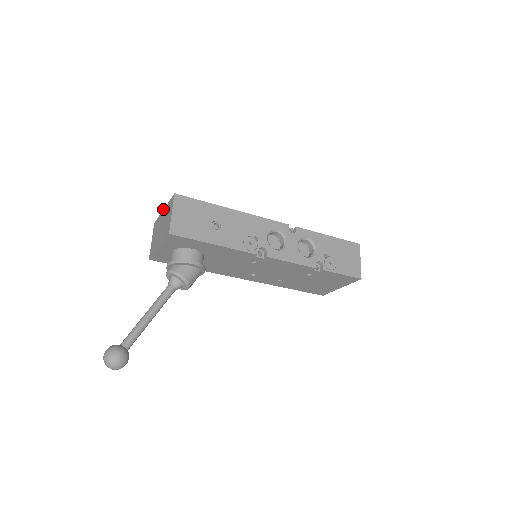
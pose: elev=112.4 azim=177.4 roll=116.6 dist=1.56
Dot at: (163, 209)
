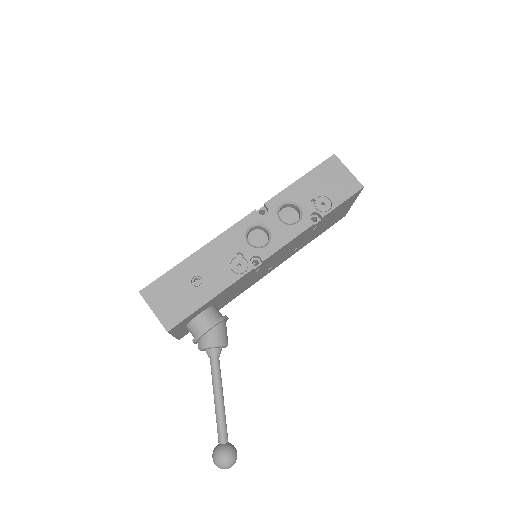
Dot at: occluded
